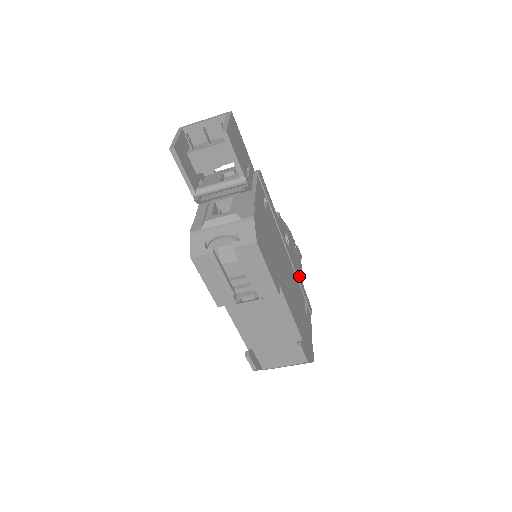
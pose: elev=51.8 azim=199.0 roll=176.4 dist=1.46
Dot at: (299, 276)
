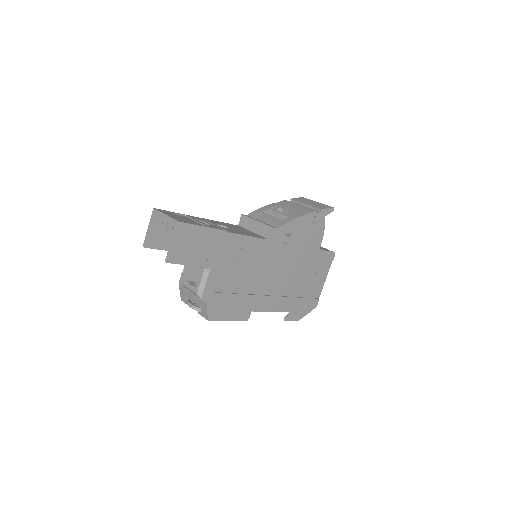
Dot at: (311, 249)
